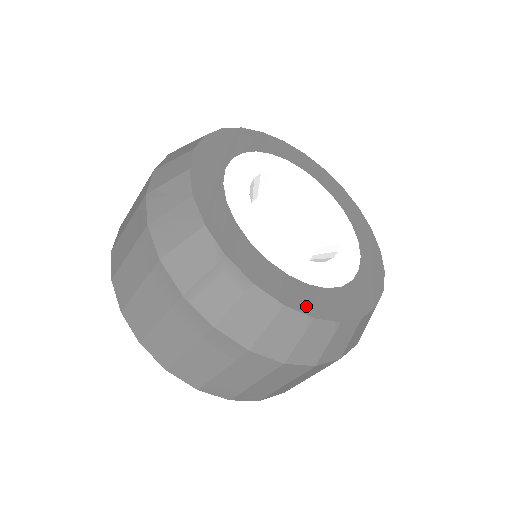
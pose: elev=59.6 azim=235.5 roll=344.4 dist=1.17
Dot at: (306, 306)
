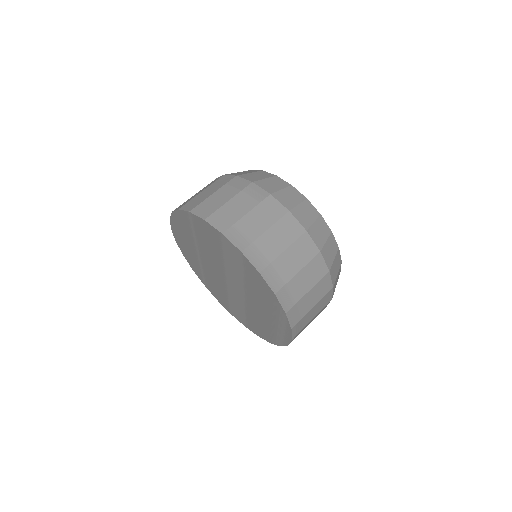
Dot at: occluded
